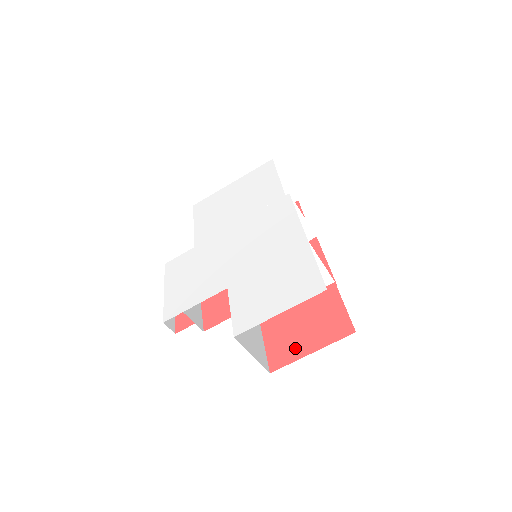
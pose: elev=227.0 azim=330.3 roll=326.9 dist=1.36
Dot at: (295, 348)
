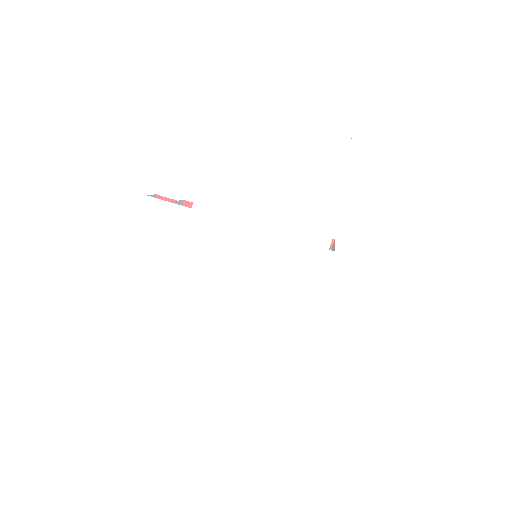
Dot at: occluded
